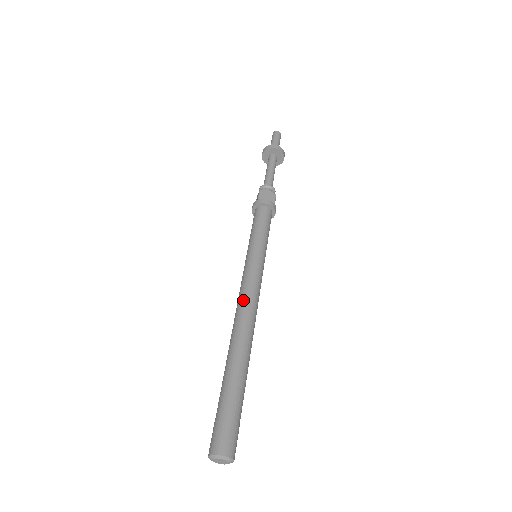
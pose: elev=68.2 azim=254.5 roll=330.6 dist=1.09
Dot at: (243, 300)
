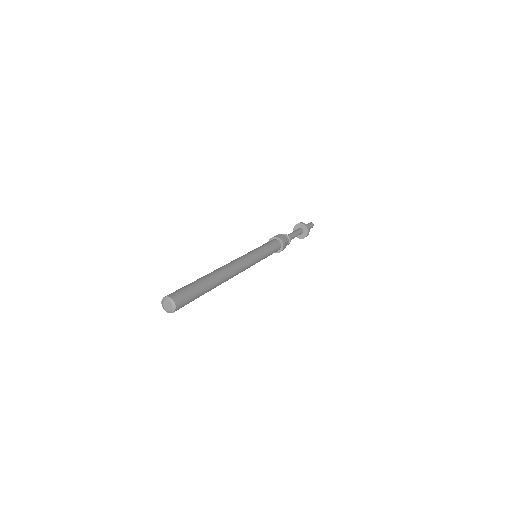
Dot at: (233, 261)
